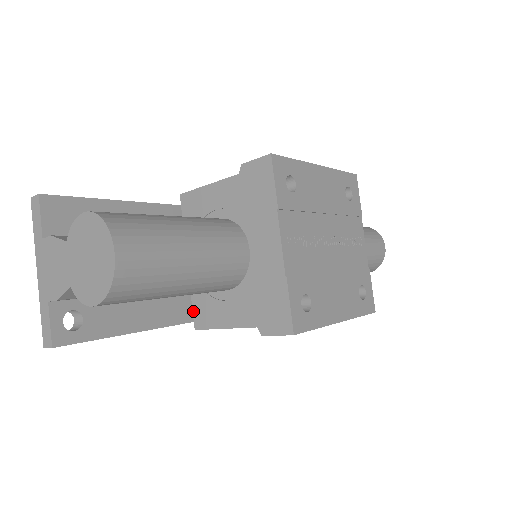
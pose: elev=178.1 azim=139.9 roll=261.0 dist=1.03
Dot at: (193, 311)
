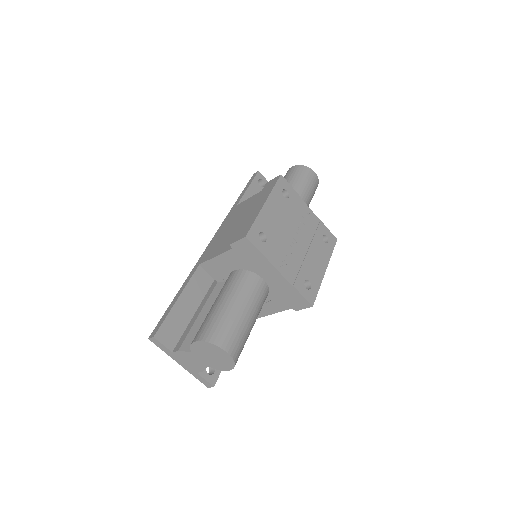
Dot at: occluded
